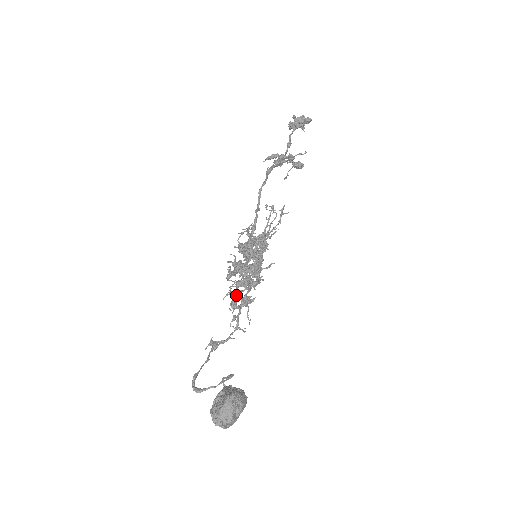
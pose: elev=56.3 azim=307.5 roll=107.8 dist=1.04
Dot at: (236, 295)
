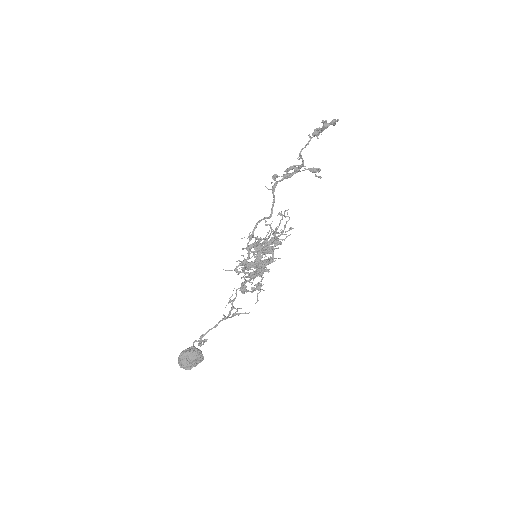
Dot at: (241, 284)
